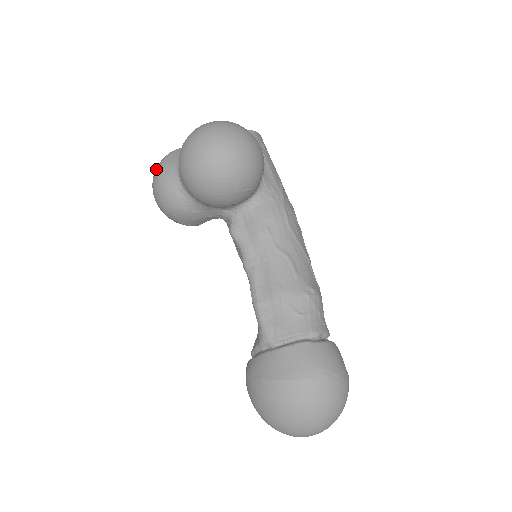
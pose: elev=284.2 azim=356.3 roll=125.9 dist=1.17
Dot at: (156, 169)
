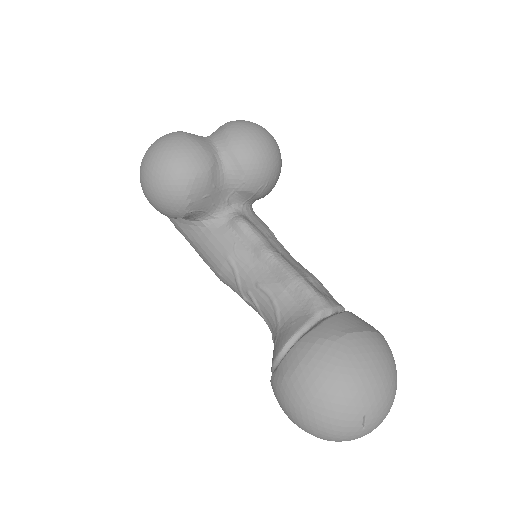
Dot at: (174, 133)
